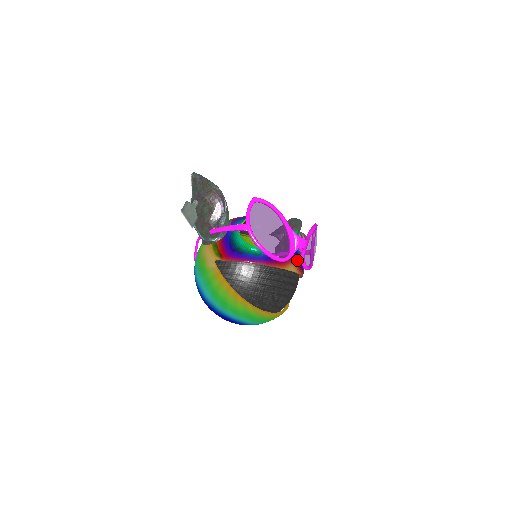
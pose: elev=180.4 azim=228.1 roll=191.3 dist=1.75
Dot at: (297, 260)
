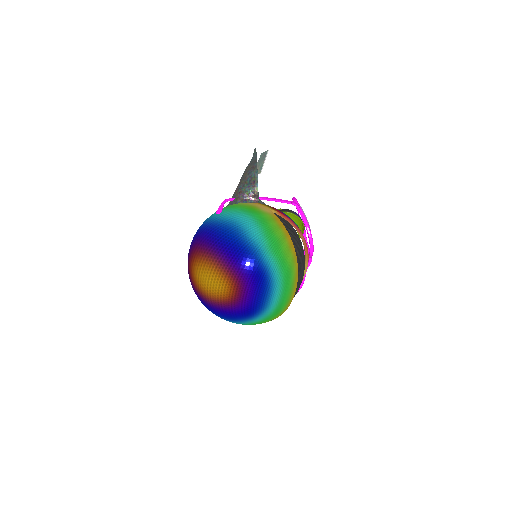
Dot at: occluded
